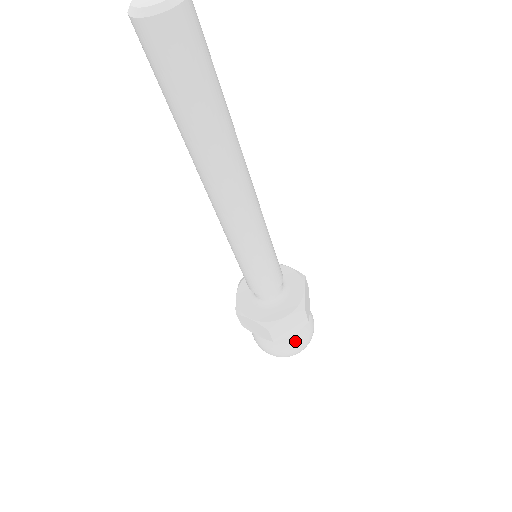
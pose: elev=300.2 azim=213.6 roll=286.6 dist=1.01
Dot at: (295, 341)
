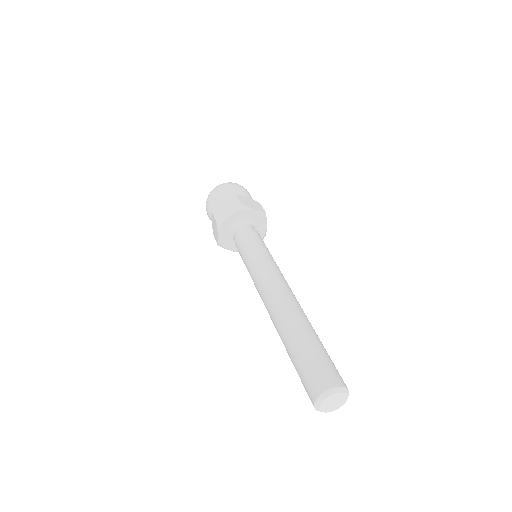
Dot at: occluded
